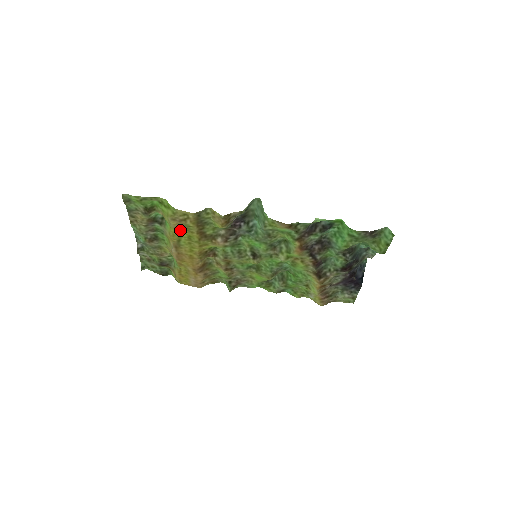
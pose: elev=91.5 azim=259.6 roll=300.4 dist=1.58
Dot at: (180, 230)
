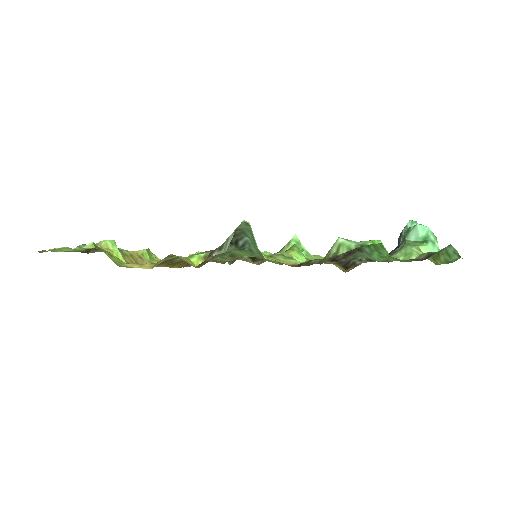
Dot at: occluded
